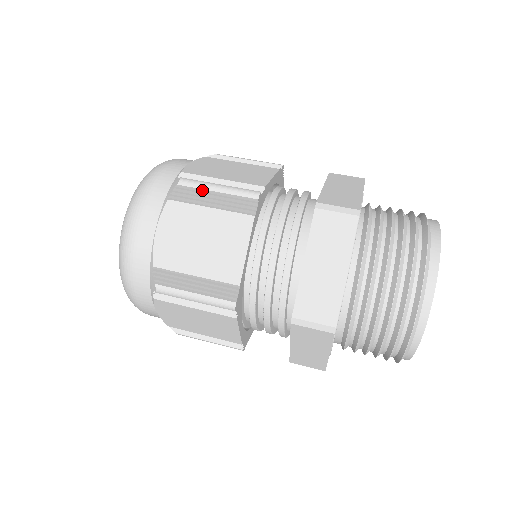
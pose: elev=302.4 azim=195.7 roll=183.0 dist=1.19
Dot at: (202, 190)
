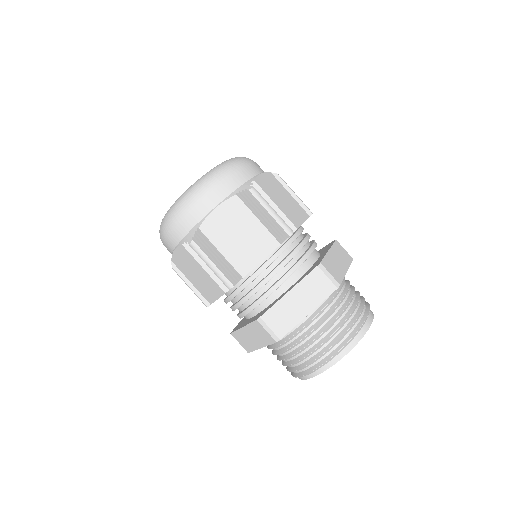
Dot at: (261, 205)
